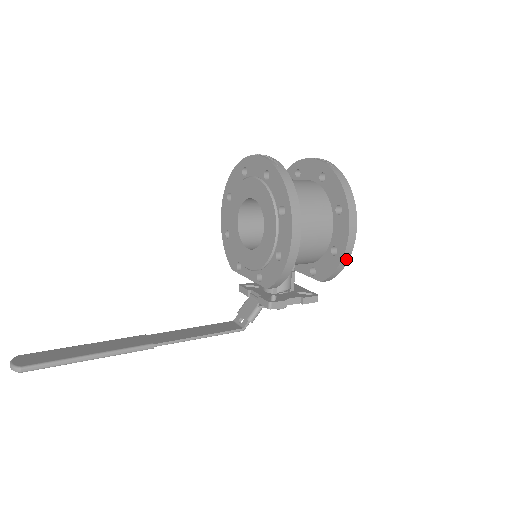
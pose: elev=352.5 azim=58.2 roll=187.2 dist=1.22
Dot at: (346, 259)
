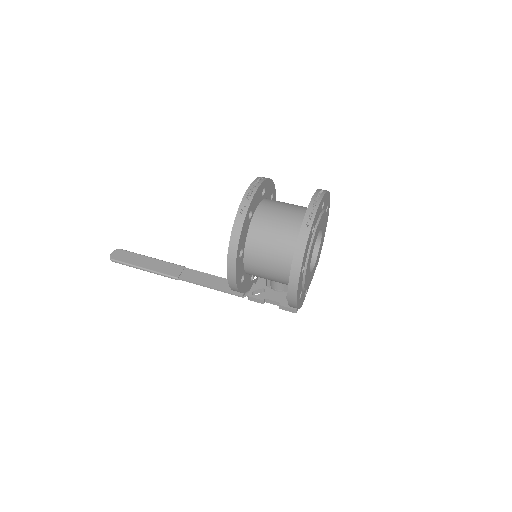
Dot at: (294, 305)
